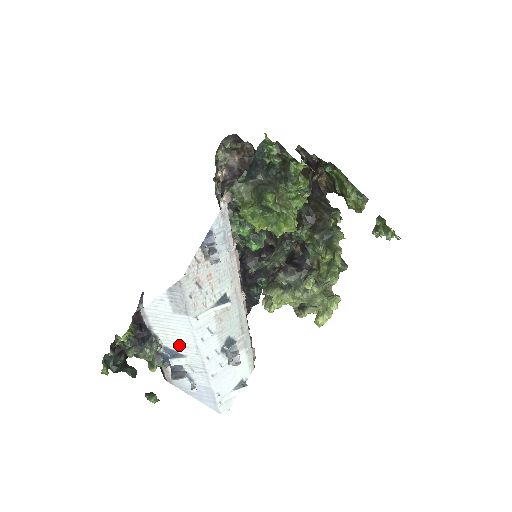
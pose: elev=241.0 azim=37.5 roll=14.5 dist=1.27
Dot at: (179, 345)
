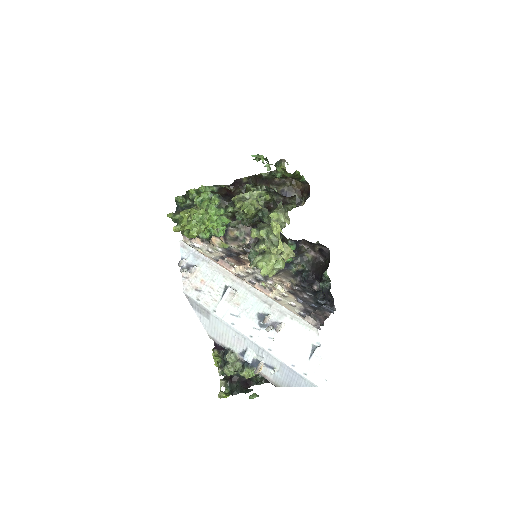
Dot at: (237, 343)
